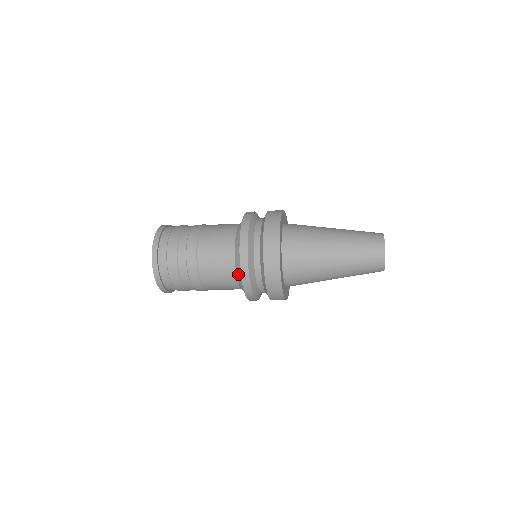
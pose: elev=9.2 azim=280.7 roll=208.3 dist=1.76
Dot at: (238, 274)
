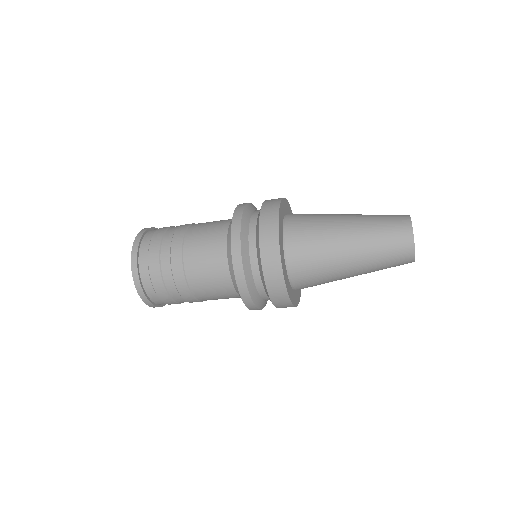
Dot at: (229, 237)
